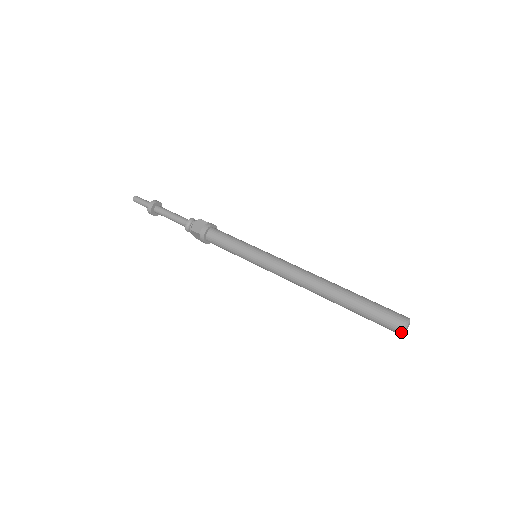
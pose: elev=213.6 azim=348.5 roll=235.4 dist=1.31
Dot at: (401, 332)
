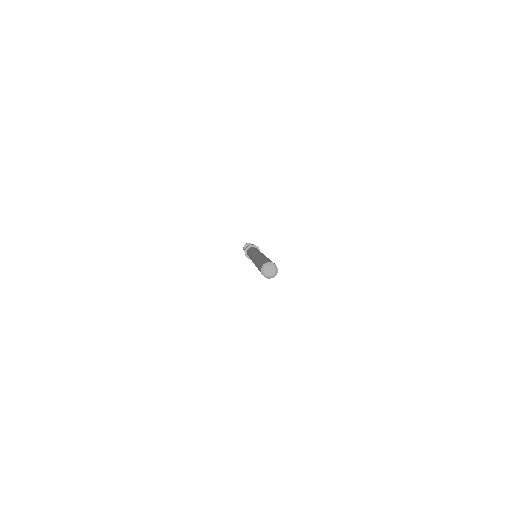
Dot at: (261, 271)
